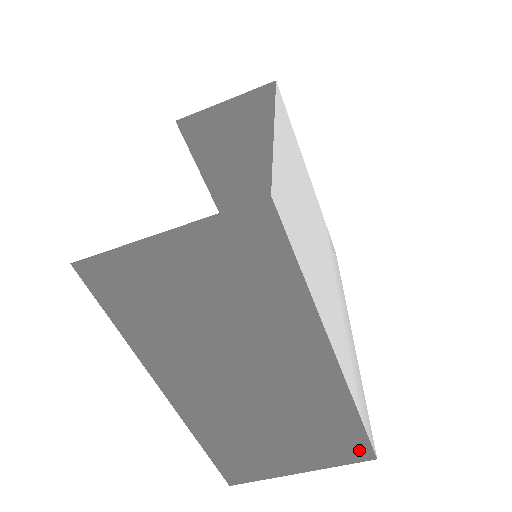
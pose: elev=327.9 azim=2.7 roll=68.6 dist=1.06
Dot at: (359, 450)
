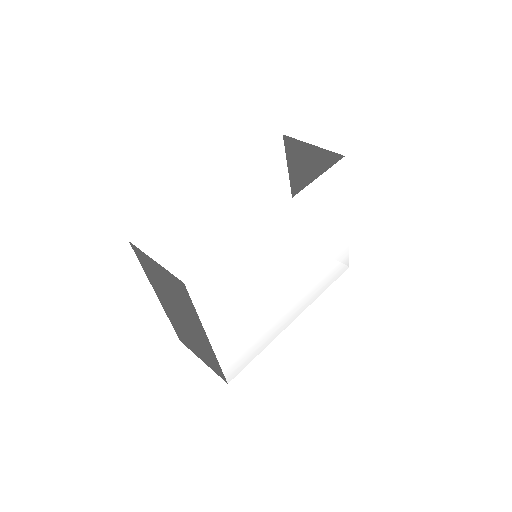
Dot at: (221, 375)
